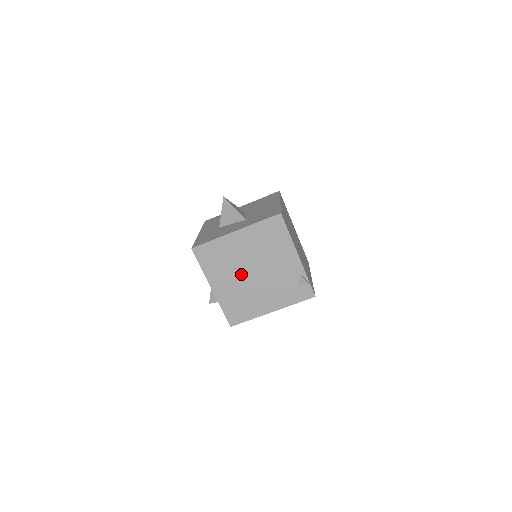
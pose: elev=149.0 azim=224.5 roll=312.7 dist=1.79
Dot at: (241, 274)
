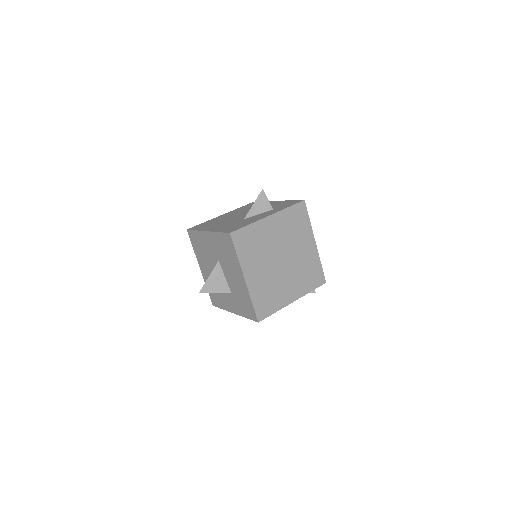
Dot at: occluded
